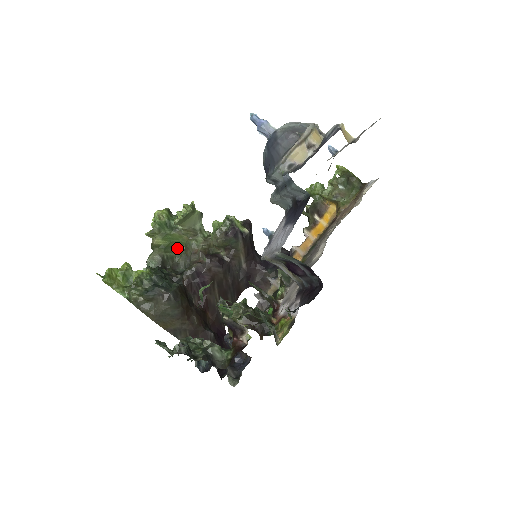
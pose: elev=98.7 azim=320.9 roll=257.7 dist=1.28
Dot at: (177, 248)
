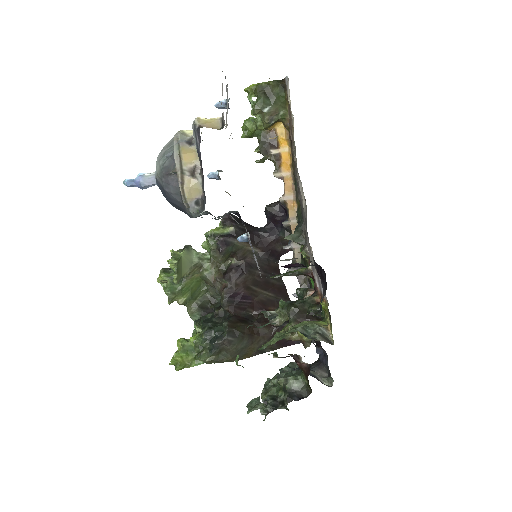
Dot at: (199, 287)
